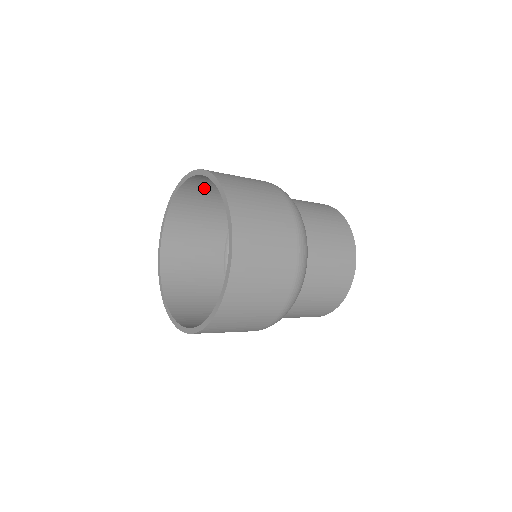
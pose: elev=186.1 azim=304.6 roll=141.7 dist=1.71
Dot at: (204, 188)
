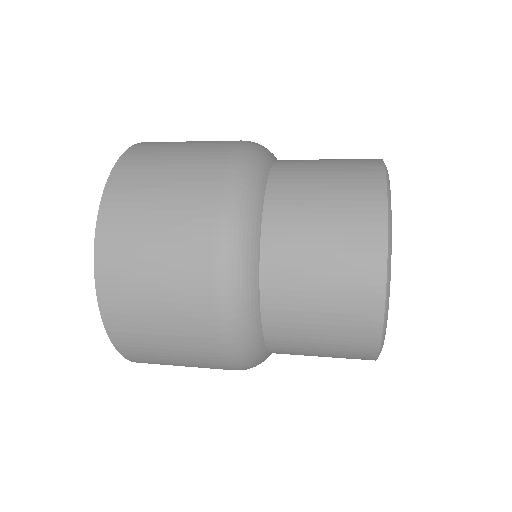
Dot at: occluded
